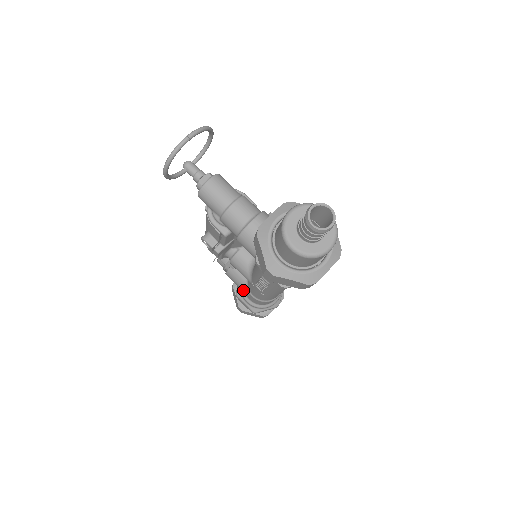
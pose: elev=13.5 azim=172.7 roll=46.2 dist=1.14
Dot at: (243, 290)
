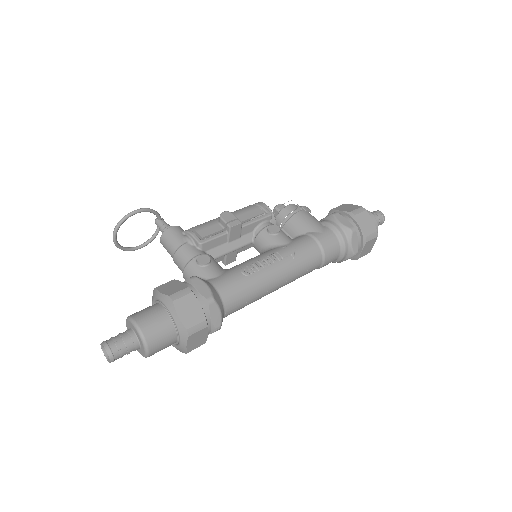
Dot at: occluded
